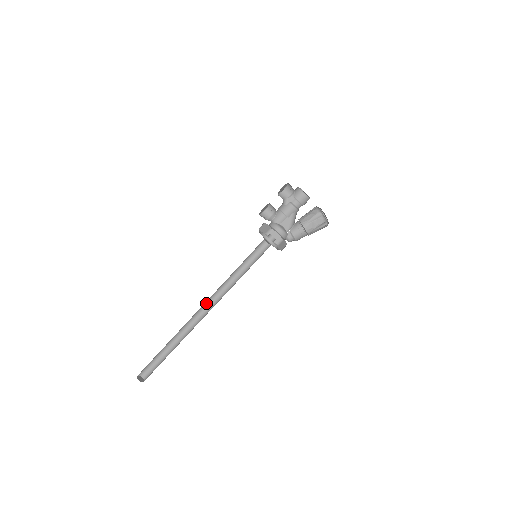
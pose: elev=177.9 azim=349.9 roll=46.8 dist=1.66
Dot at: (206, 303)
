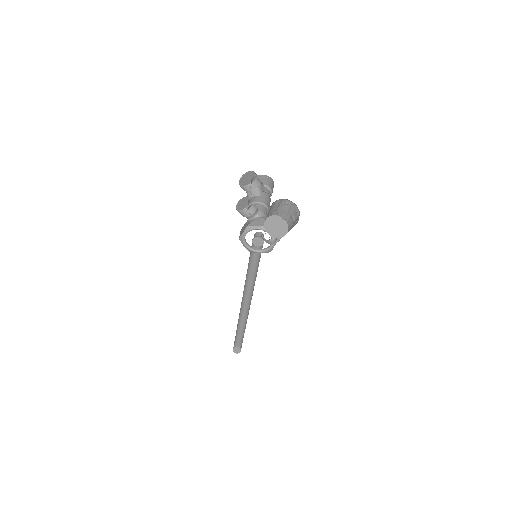
Dot at: (247, 296)
